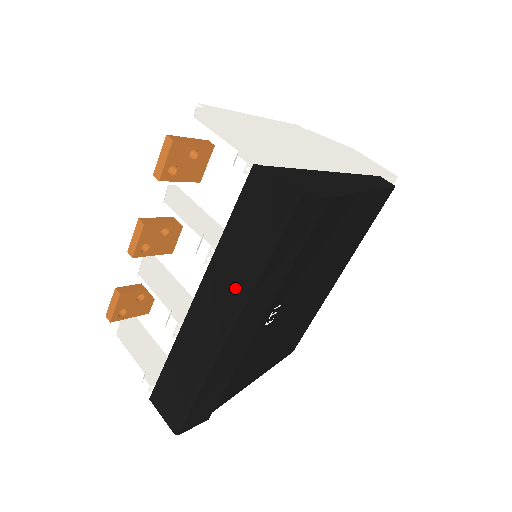
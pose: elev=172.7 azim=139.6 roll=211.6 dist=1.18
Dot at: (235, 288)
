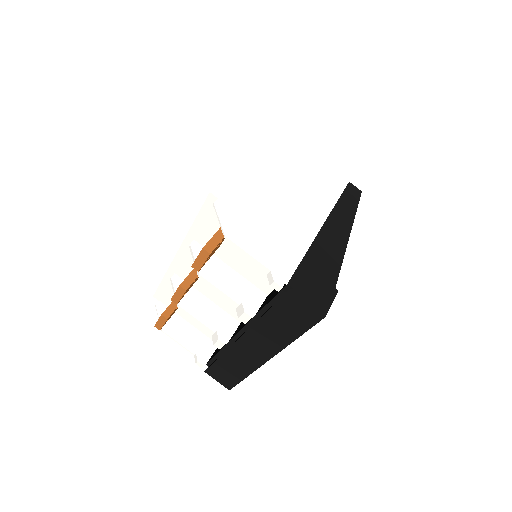
Dot at: (274, 343)
